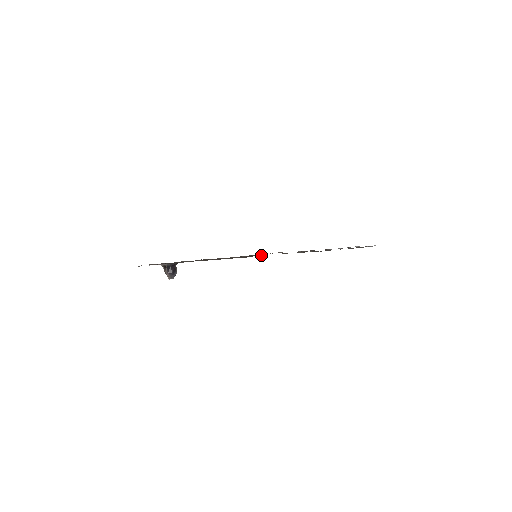
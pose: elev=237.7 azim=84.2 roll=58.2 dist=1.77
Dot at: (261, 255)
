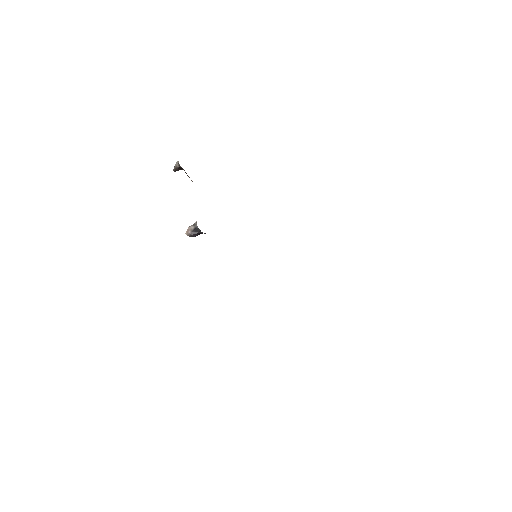
Dot at: occluded
